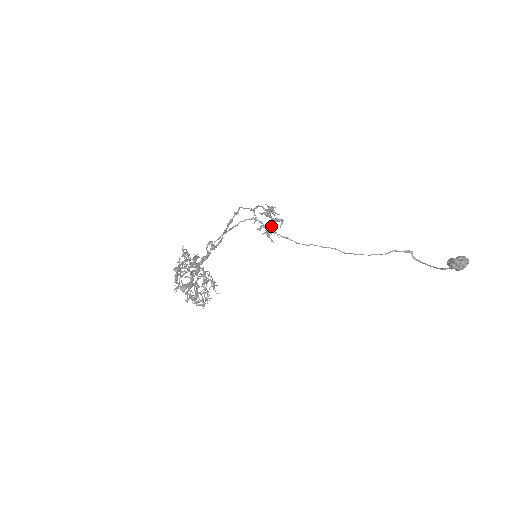
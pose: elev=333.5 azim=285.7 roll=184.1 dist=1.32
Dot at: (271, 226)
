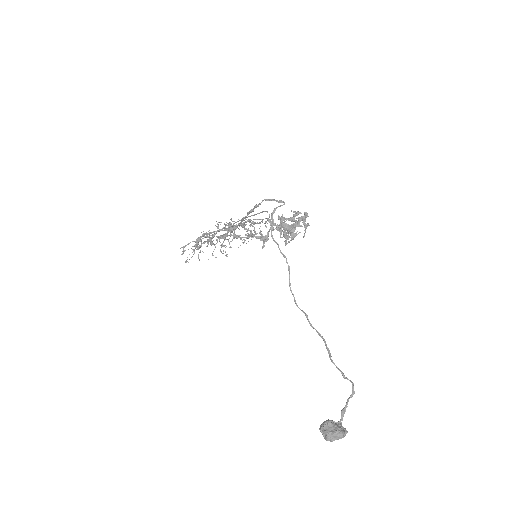
Dot at: (304, 220)
